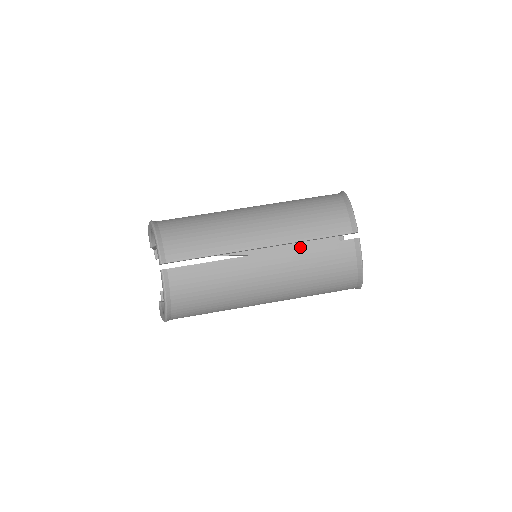
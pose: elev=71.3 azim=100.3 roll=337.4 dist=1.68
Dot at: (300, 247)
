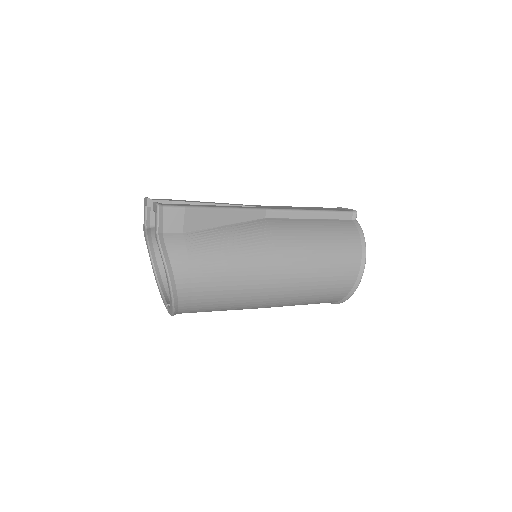
Dot at: occluded
